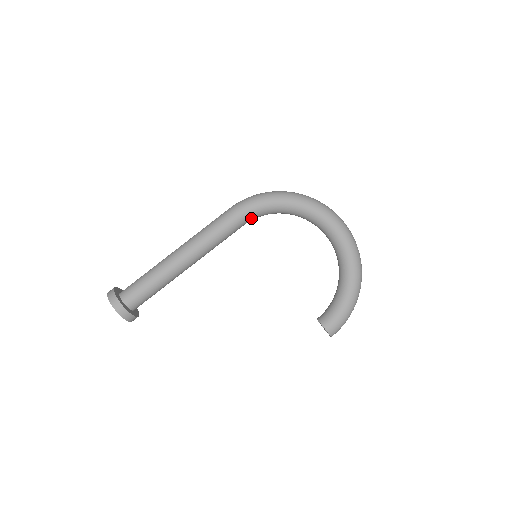
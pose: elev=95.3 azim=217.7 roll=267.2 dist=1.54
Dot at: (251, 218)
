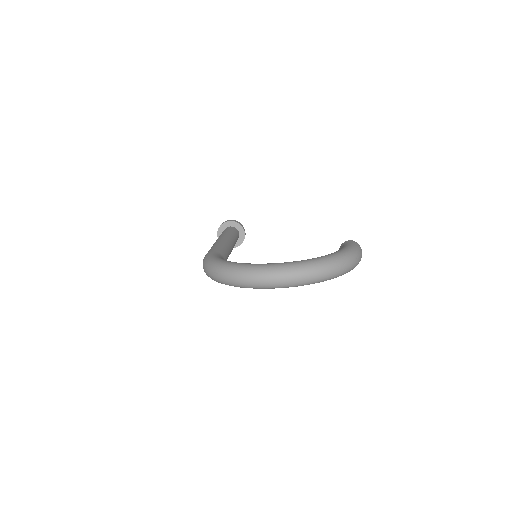
Dot at: occluded
